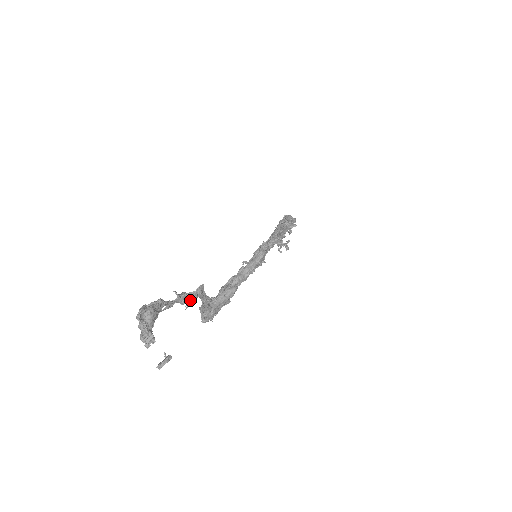
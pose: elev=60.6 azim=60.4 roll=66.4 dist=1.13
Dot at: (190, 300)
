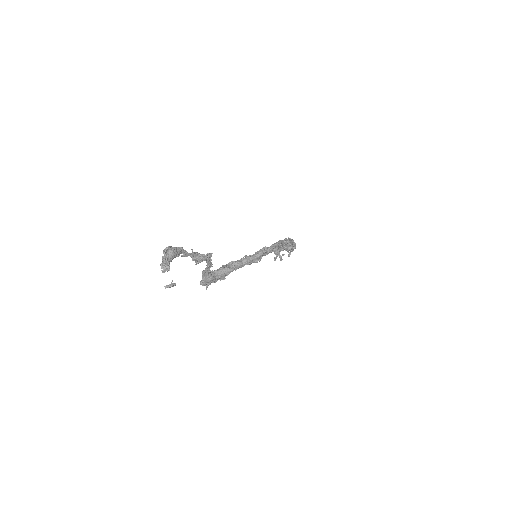
Dot at: (200, 259)
